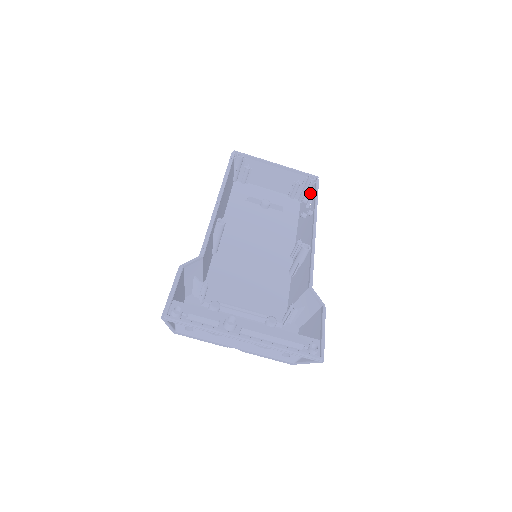
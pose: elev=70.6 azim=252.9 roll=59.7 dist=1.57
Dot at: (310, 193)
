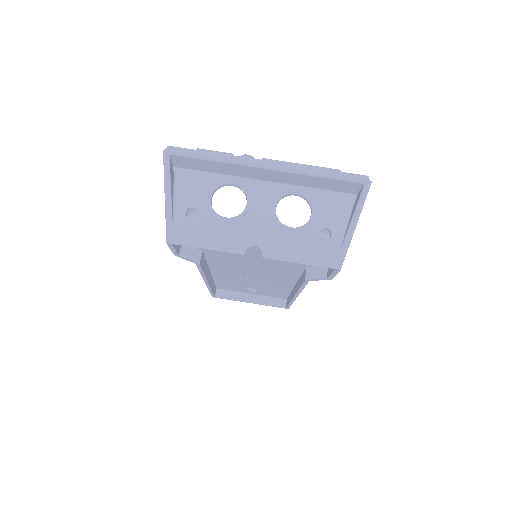
Dot at: occluded
